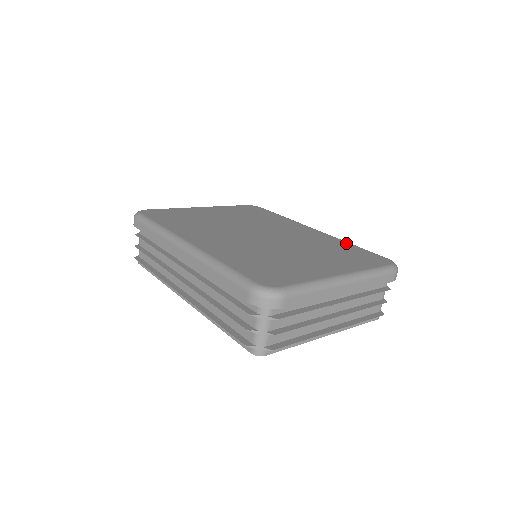
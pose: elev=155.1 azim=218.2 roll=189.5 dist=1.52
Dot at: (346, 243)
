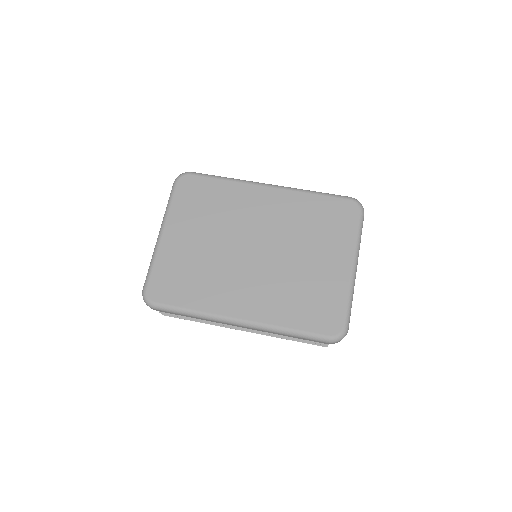
Dot at: (309, 197)
